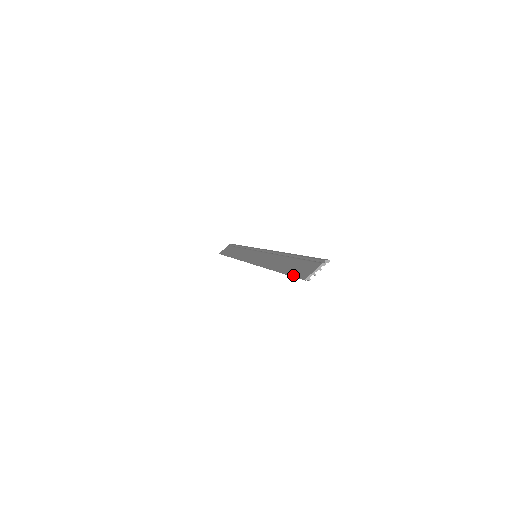
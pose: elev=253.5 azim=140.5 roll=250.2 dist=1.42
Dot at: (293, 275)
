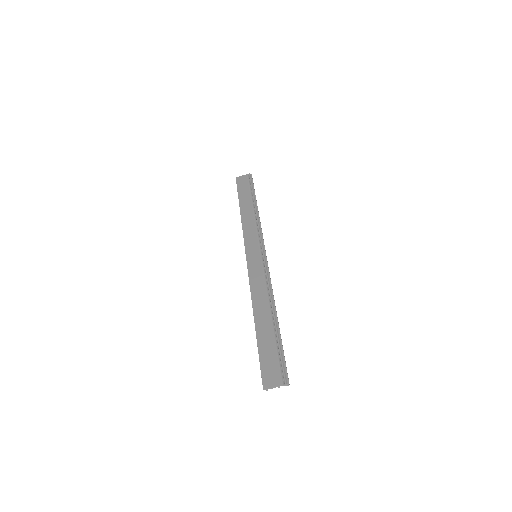
Dot at: (260, 364)
